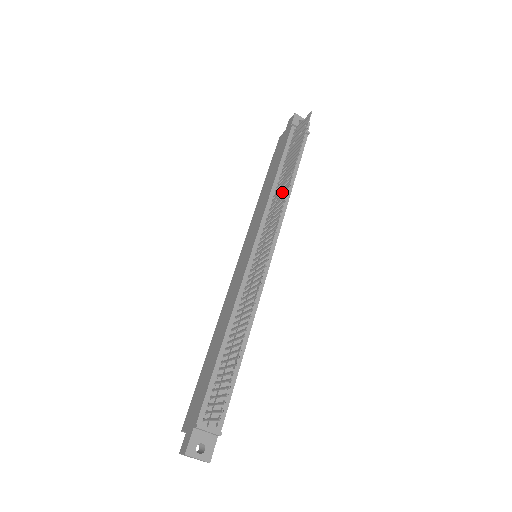
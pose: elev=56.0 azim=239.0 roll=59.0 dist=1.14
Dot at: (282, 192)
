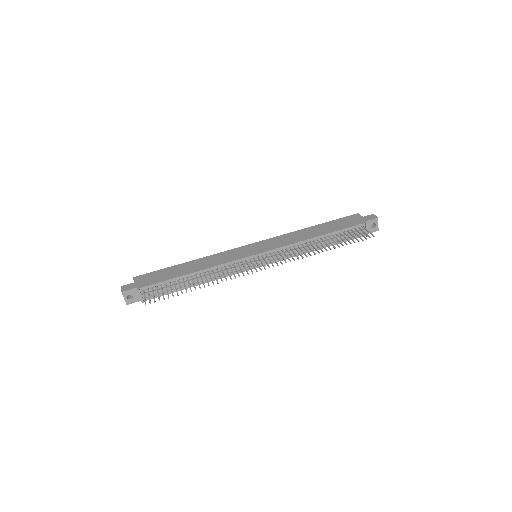
Dot at: (303, 252)
